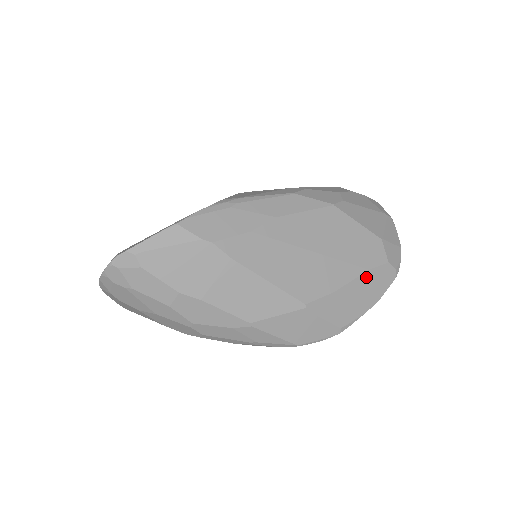
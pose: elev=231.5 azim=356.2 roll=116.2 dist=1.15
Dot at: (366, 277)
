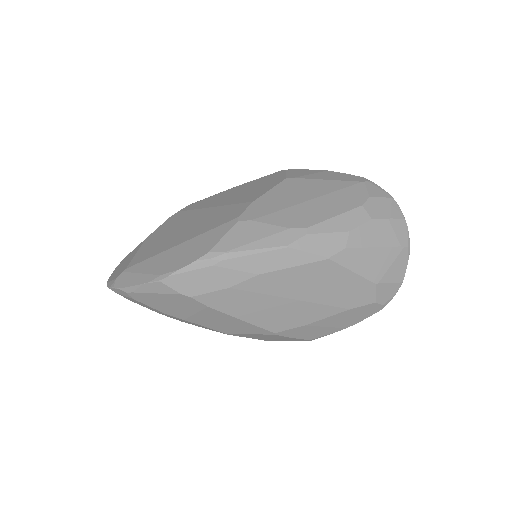
Dot at: (345, 313)
